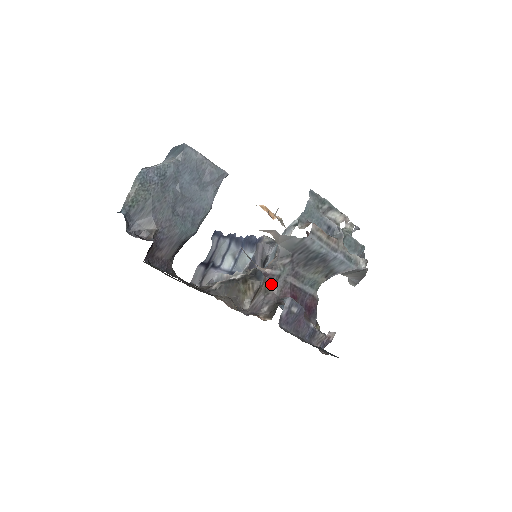
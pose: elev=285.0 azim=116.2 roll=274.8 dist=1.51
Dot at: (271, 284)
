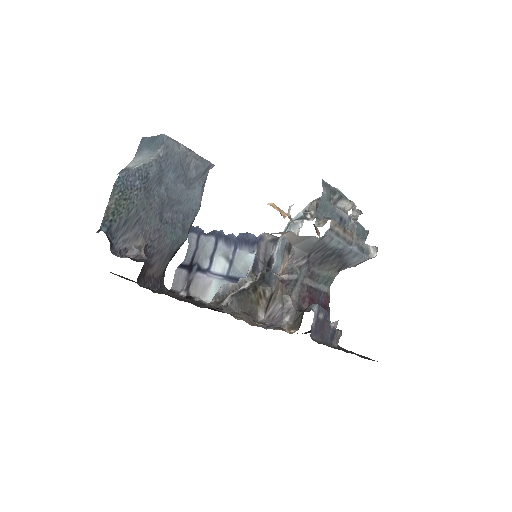
Dot at: (289, 290)
